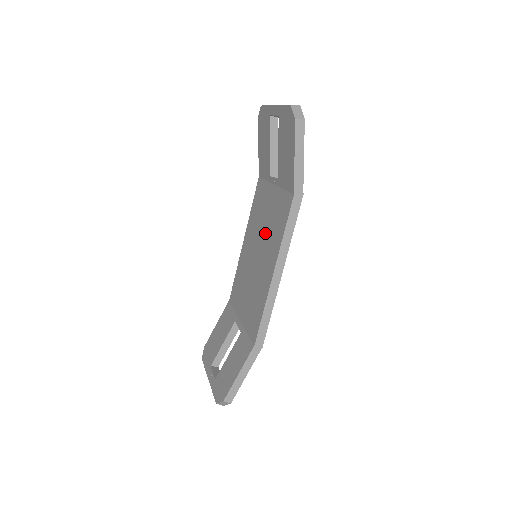
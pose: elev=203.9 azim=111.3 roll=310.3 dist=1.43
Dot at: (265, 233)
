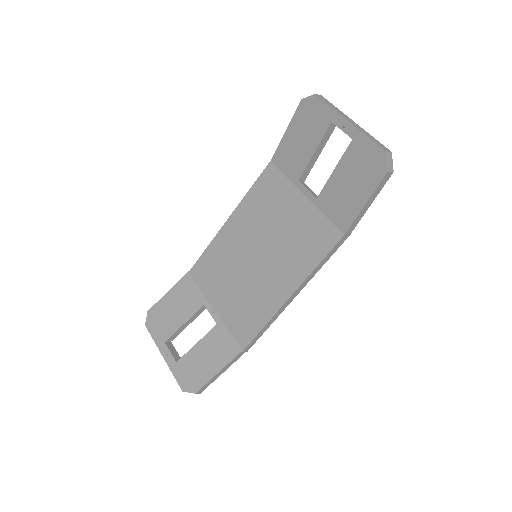
Dot at: (279, 241)
